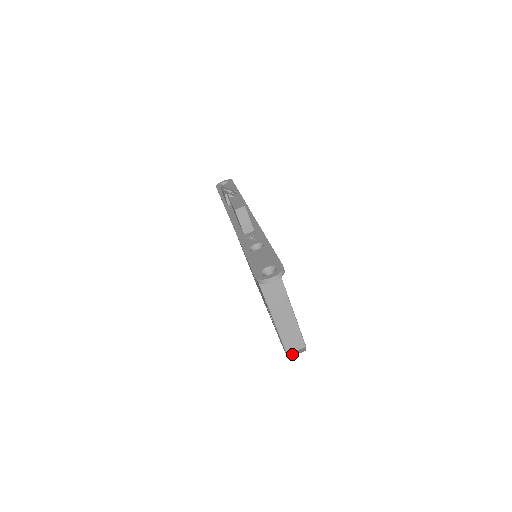
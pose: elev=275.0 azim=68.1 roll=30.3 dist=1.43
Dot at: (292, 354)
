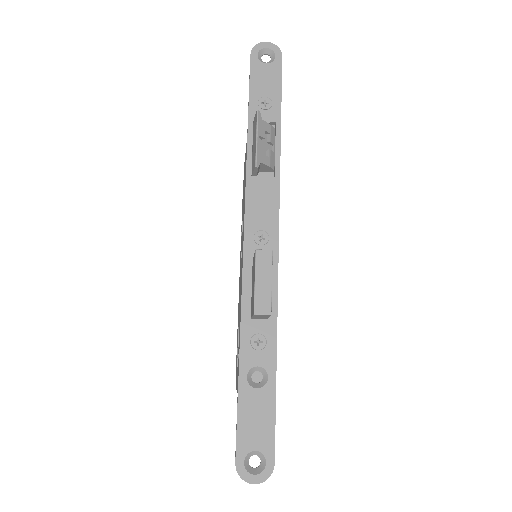
Dot at: occluded
